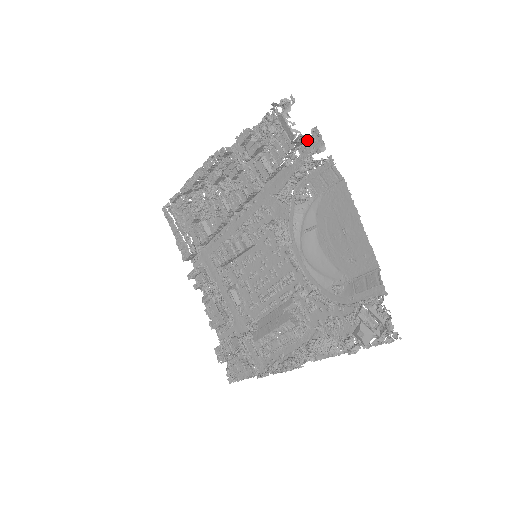
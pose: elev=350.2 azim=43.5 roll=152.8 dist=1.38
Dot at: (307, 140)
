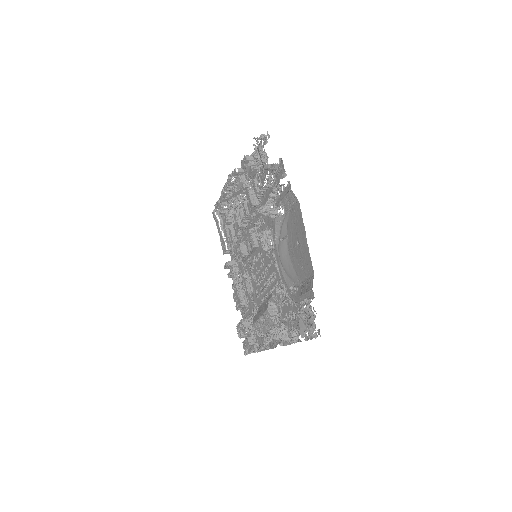
Dot at: (278, 167)
